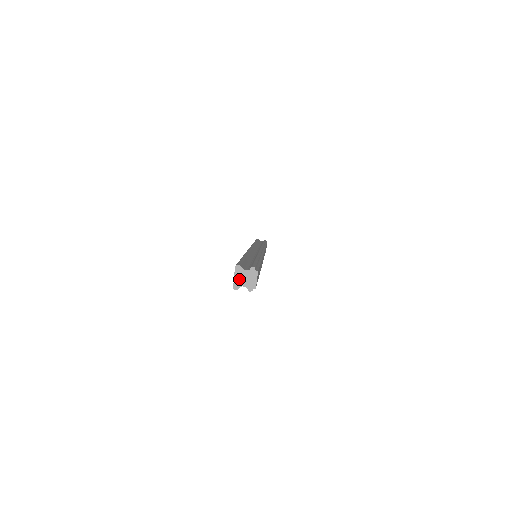
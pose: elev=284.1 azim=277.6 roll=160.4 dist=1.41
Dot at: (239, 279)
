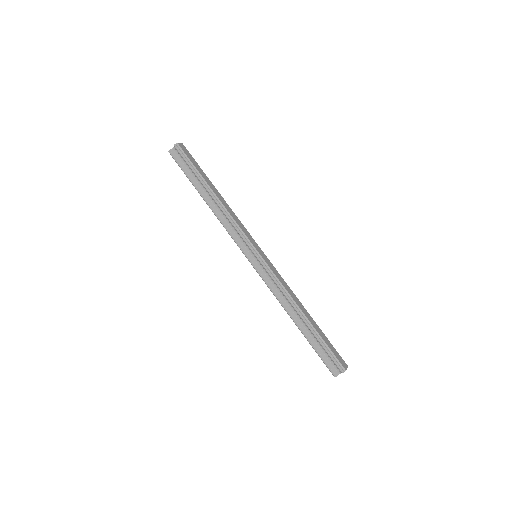
Dot at: occluded
